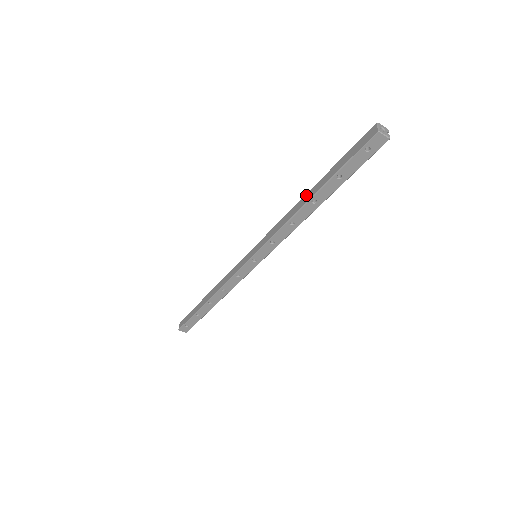
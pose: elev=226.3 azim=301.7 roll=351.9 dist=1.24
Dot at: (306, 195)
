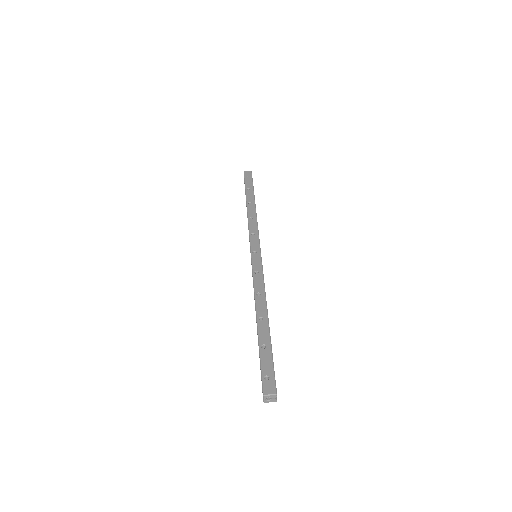
Dot at: occluded
